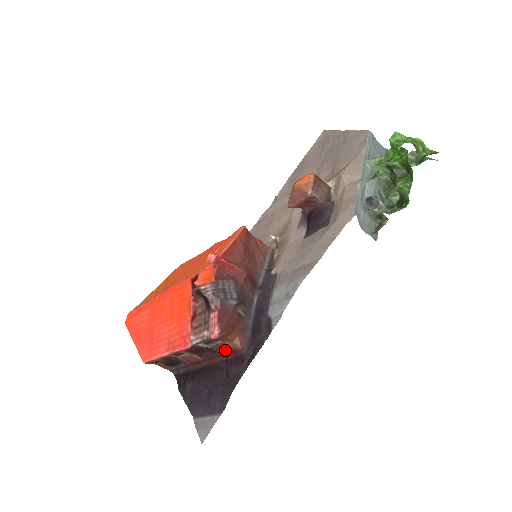
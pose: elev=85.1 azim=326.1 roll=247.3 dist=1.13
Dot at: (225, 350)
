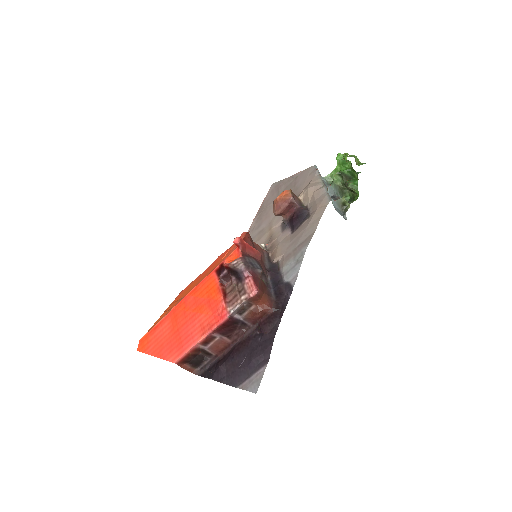
Dot at: (258, 314)
